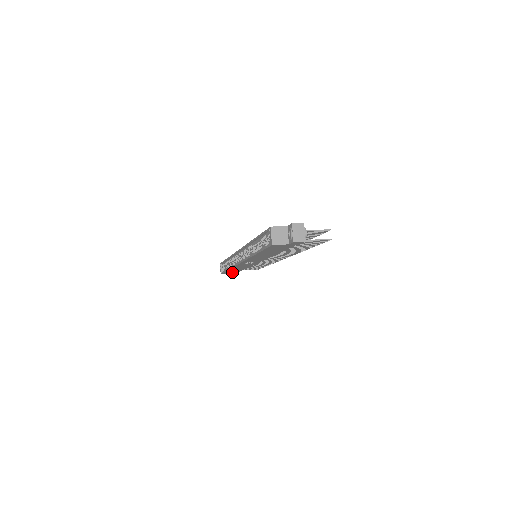
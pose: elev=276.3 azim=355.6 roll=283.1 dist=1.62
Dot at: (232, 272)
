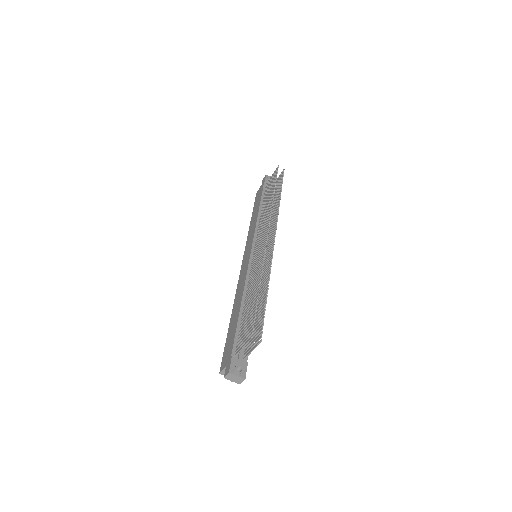
Dot at: occluded
